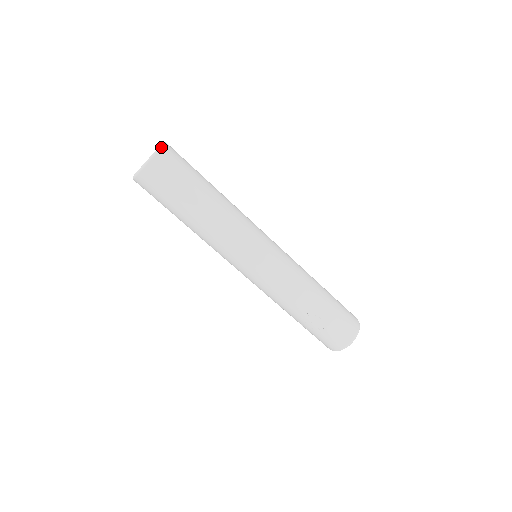
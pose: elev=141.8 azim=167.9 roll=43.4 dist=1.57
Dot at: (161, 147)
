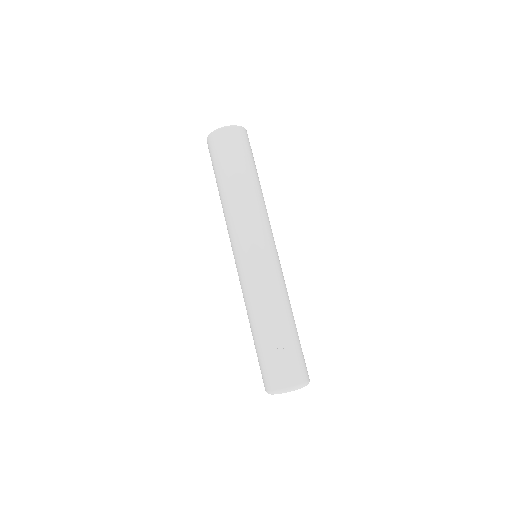
Dot at: (246, 130)
